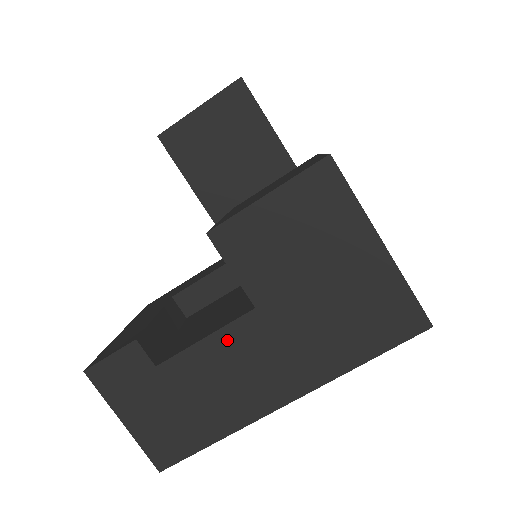
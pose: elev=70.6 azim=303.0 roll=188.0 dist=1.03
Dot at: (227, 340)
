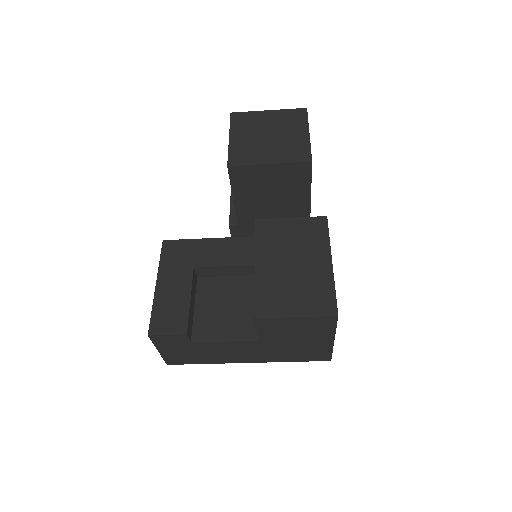
Dot at: (235, 344)
